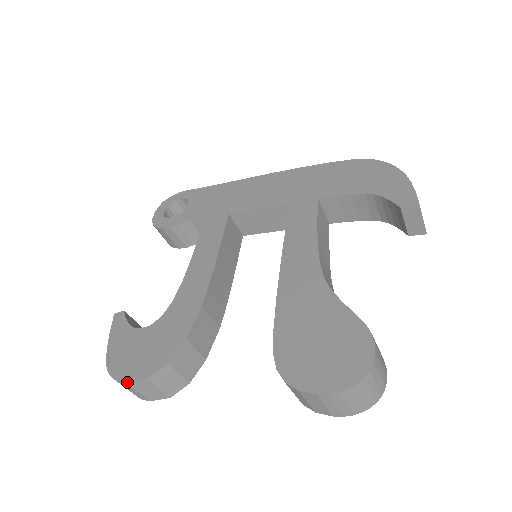
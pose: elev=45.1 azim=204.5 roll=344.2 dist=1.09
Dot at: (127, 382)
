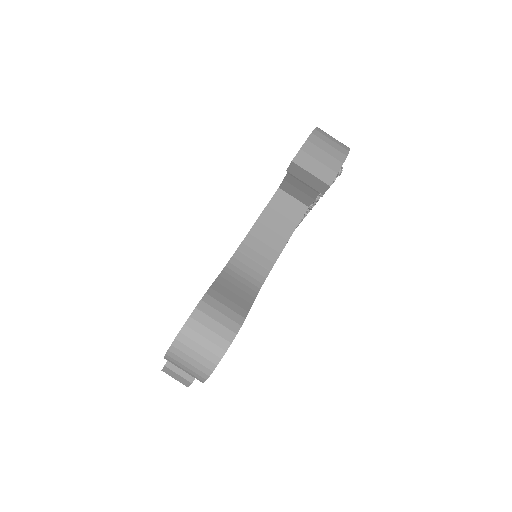
Dot at: (162, 370)
